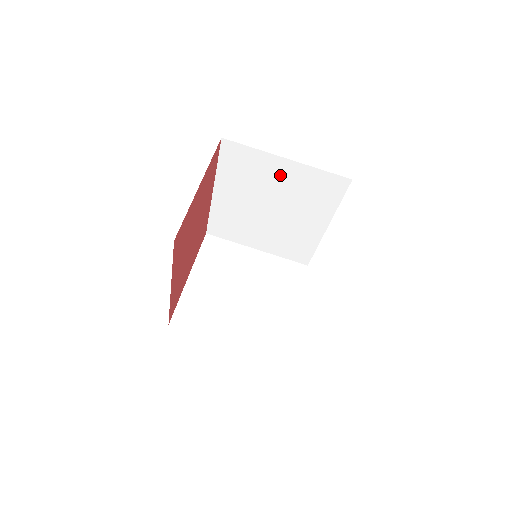
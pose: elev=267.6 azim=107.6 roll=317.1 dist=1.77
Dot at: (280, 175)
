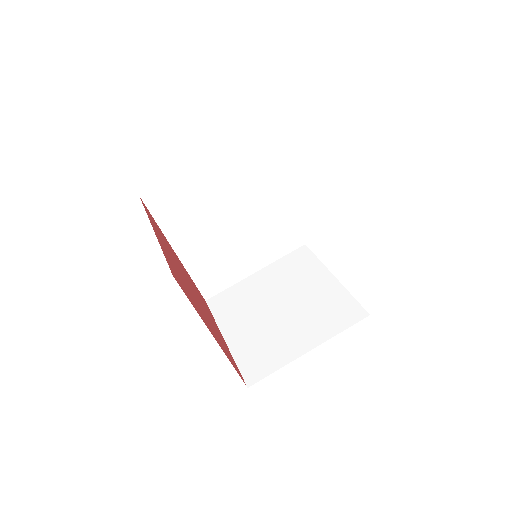
Dot at: (211, 182)
